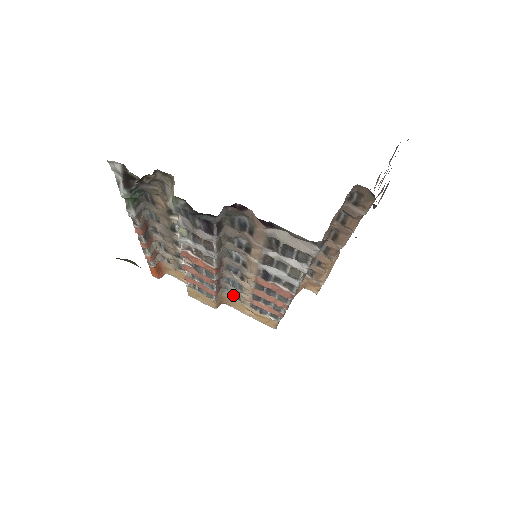
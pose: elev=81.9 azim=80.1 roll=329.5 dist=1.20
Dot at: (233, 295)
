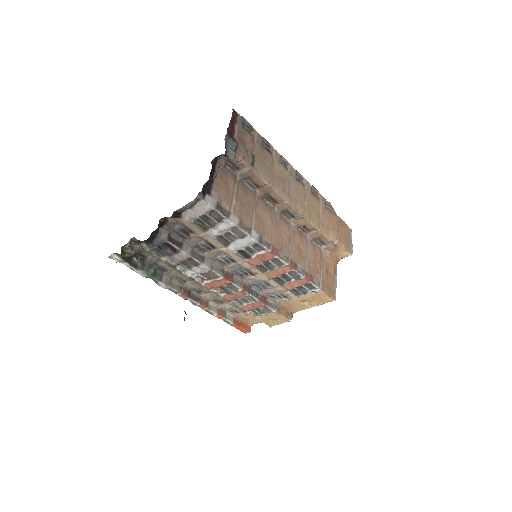
Dot at: (281, 298)
